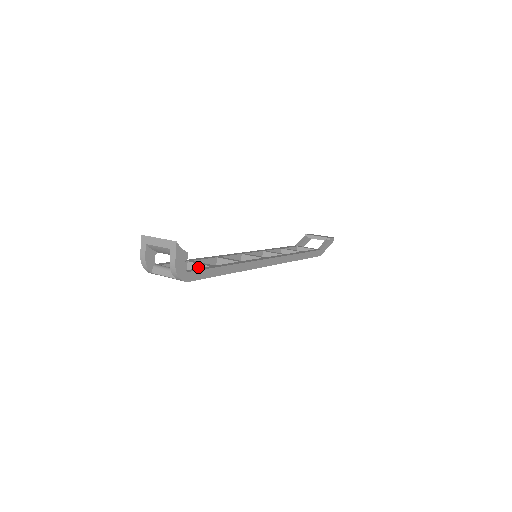
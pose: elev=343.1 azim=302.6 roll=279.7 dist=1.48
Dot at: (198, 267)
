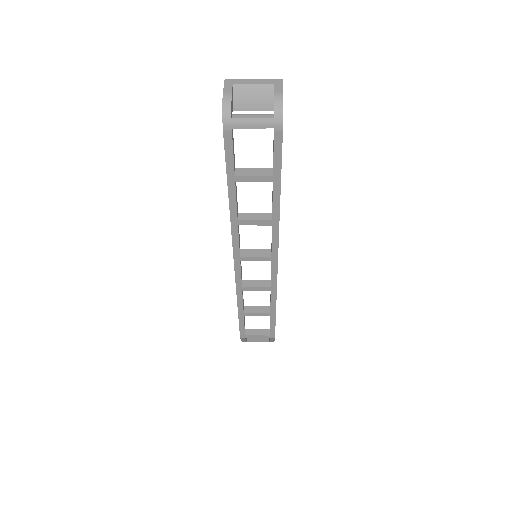
Dot at: (253, 171)
